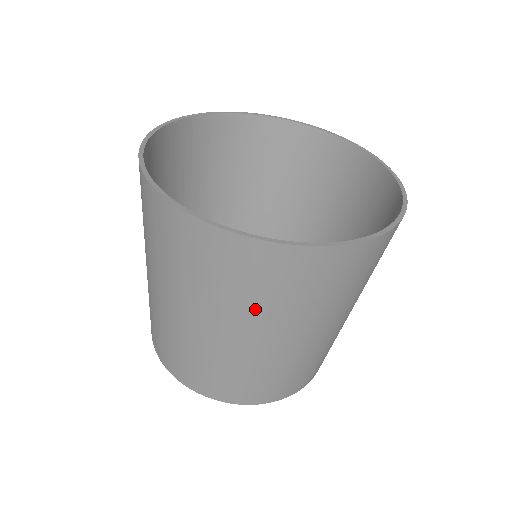
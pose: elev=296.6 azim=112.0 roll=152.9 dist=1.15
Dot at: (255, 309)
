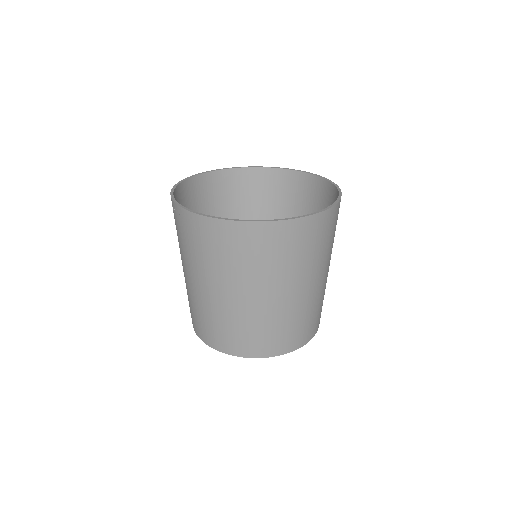
Dot at: (305, 265)
